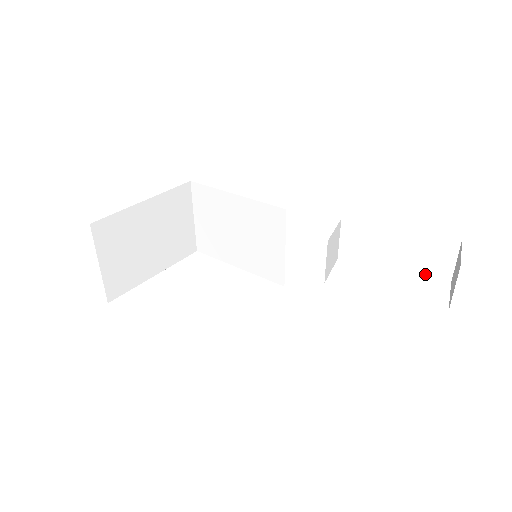
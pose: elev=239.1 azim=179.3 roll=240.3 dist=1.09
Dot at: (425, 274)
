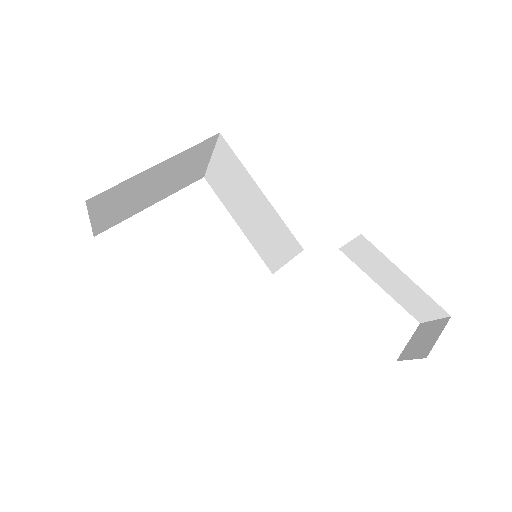
Dot at: (404, 306)
